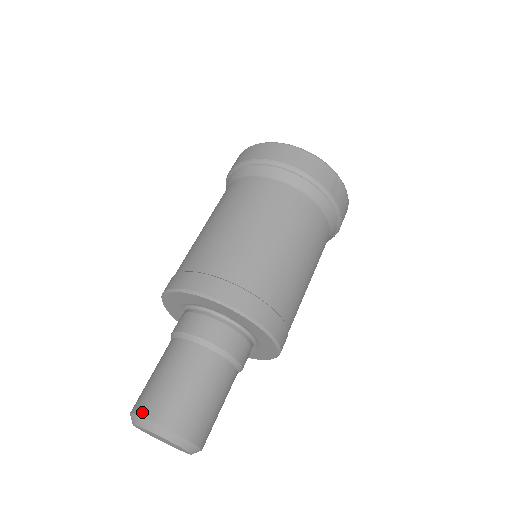
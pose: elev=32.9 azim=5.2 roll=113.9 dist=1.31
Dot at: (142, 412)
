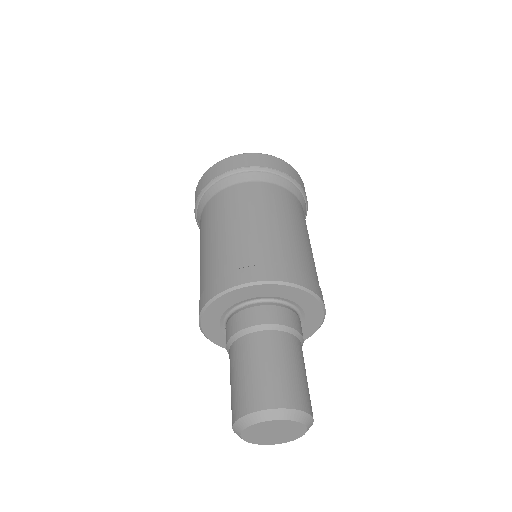
Dot at: (286, 404)
